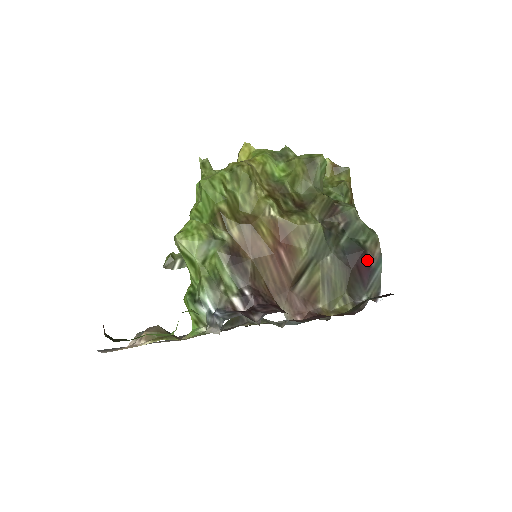
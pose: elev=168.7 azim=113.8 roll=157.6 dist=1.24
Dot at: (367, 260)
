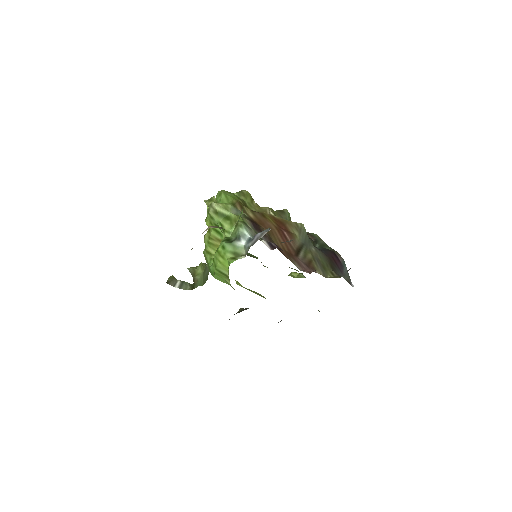
Dot at: (337, 257)
